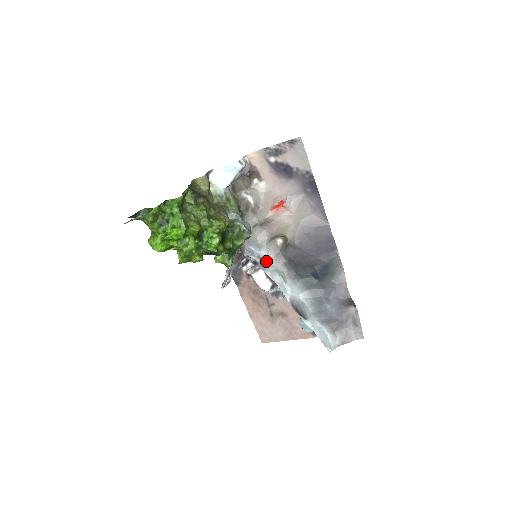
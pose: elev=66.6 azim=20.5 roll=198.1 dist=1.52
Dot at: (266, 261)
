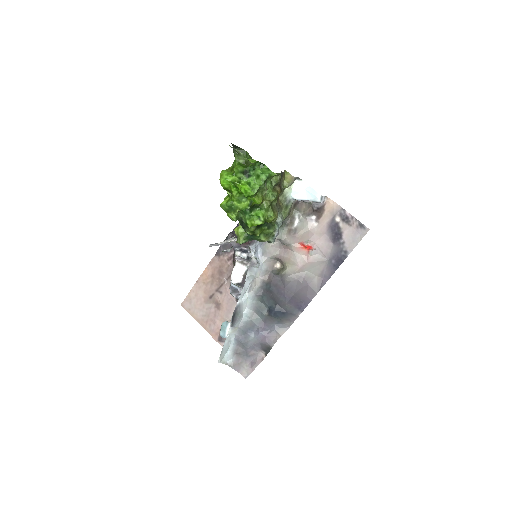
Dot at: (257, 266)
